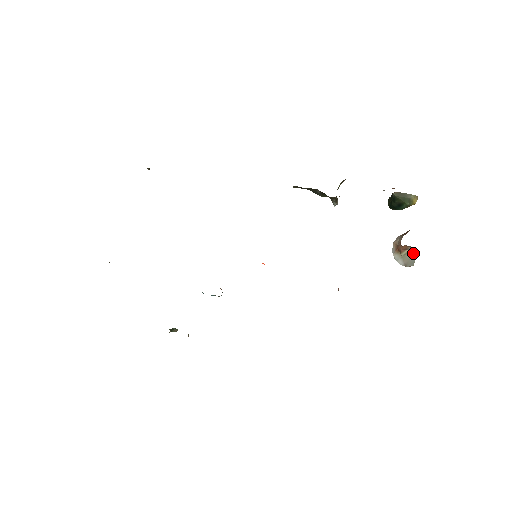
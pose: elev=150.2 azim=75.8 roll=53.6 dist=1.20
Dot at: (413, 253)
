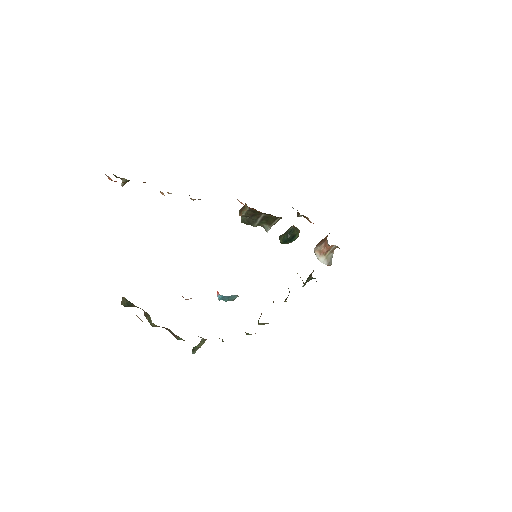
Dot at: (332, 253)
